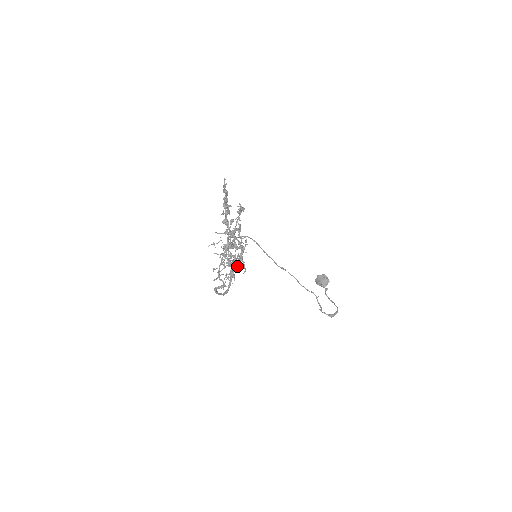
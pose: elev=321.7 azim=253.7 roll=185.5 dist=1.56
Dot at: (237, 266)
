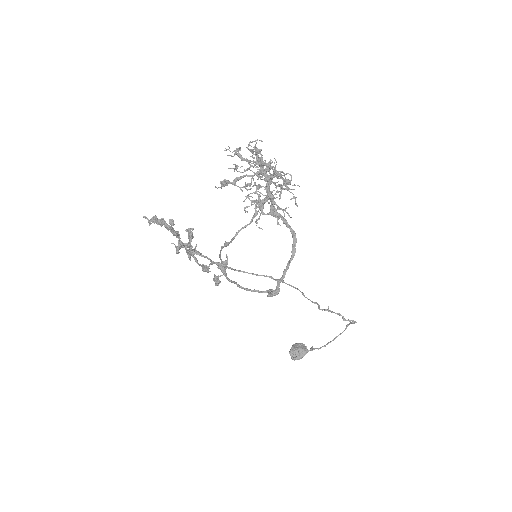
Dot at: (279, 174)
